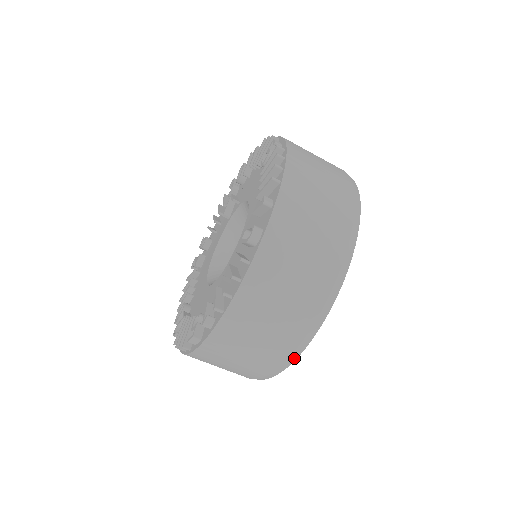
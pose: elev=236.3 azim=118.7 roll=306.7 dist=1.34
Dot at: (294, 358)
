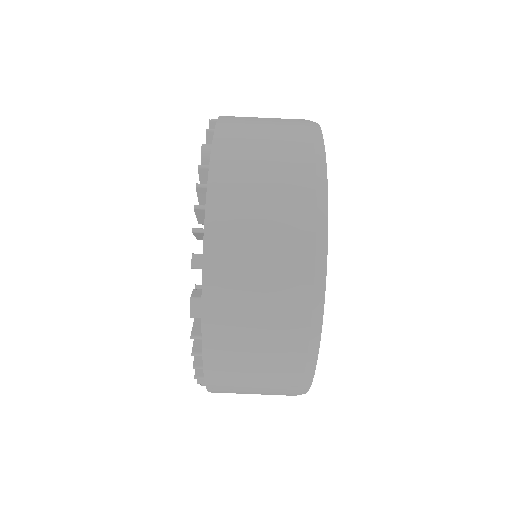
Dot at: (323, 260)
